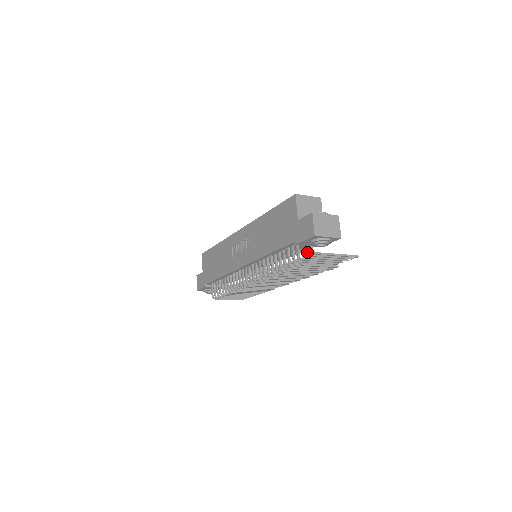
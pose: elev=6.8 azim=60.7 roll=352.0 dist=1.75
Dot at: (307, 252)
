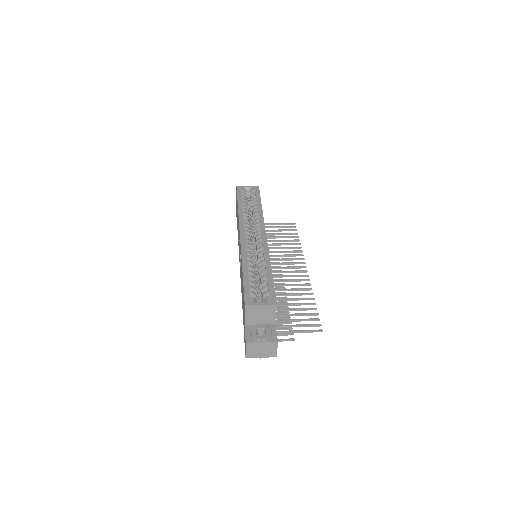
Dot at: occluded
